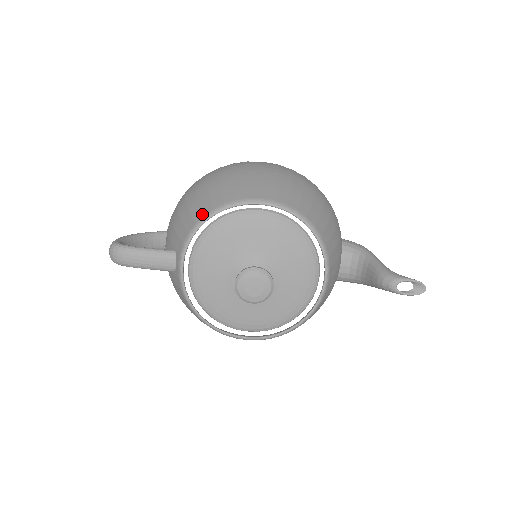
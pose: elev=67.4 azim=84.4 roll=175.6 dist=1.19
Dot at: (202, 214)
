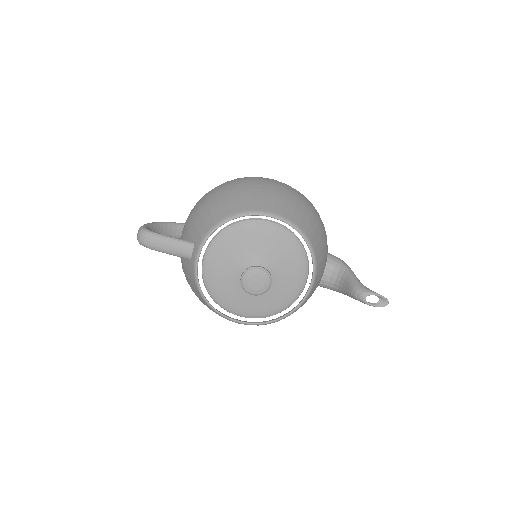
Dot at: (222, 217)
